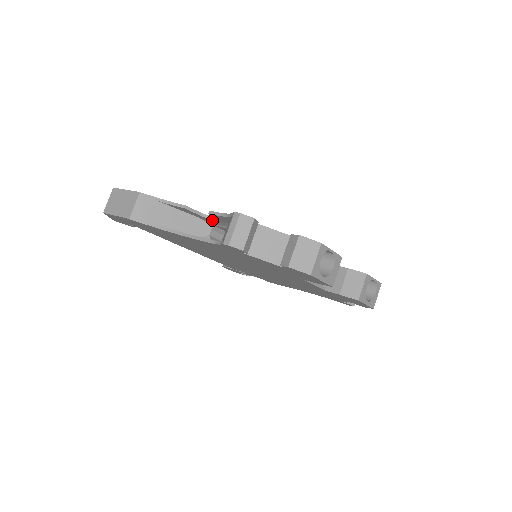
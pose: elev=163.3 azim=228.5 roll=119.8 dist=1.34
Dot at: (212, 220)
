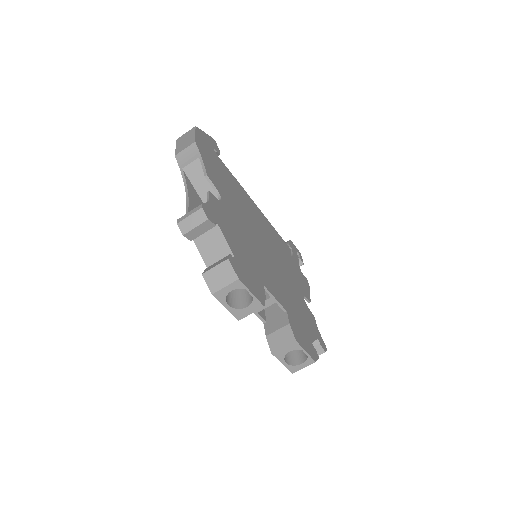
Dot at: occluded
